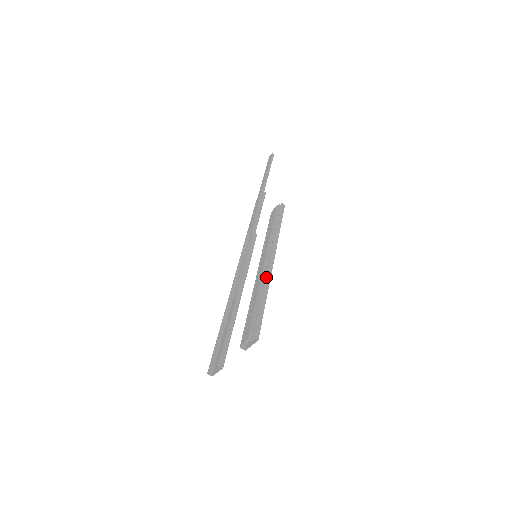
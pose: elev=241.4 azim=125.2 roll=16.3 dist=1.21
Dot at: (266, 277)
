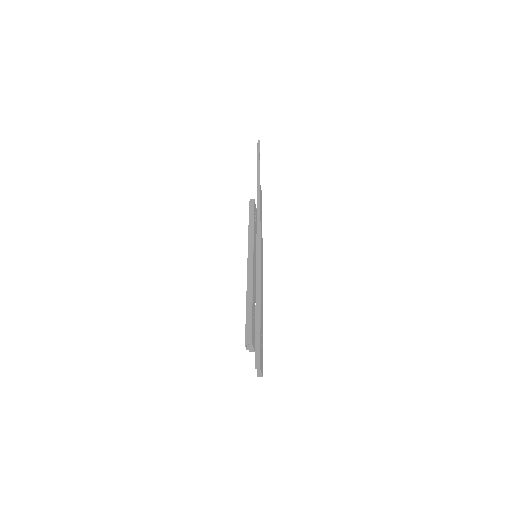
Dot at: (248, 280)
